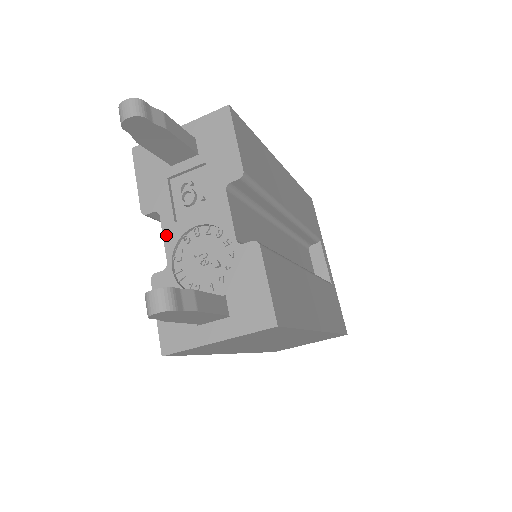
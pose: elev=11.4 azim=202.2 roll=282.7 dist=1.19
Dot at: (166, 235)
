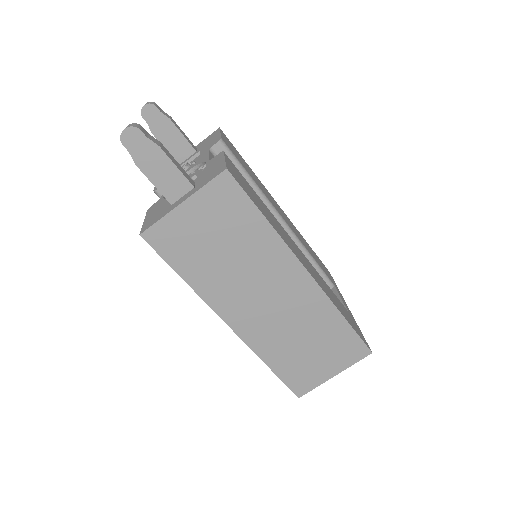
Dot at: occluded
